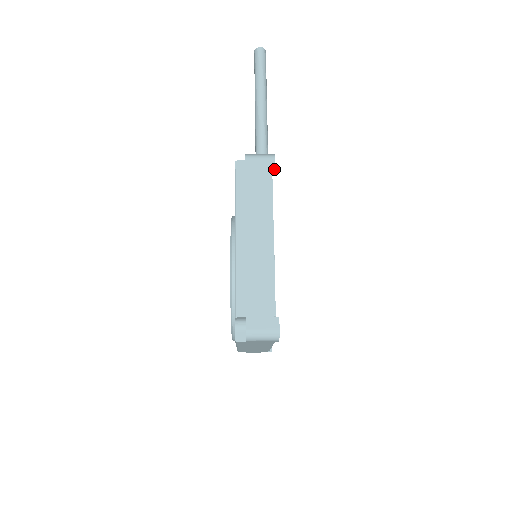
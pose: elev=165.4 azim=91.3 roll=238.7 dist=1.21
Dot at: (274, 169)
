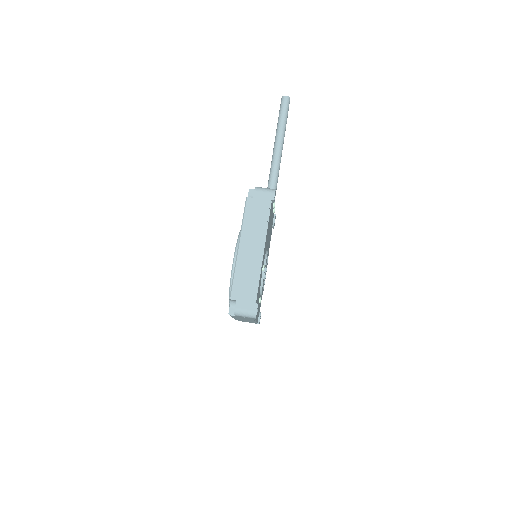
Dot at: (273, 201)
